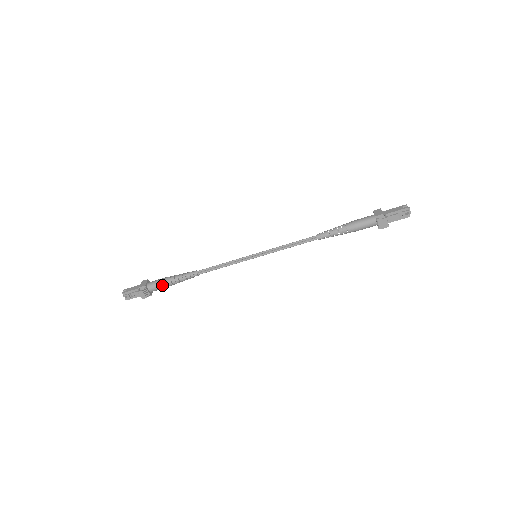
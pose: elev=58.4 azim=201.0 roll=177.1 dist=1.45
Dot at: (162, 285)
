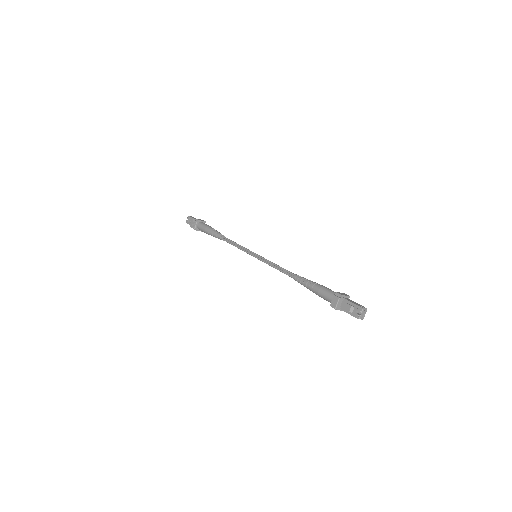
Dot at: (204, 228)
